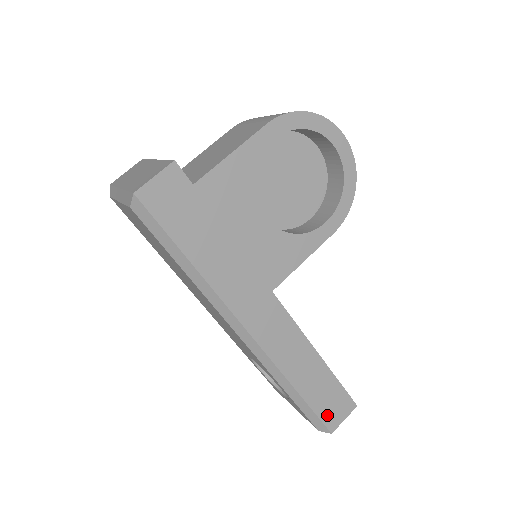
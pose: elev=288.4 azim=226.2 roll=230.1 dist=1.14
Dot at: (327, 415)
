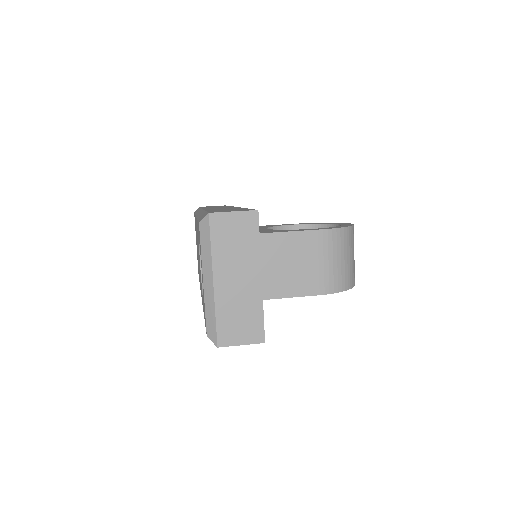
Dot at: occluded
